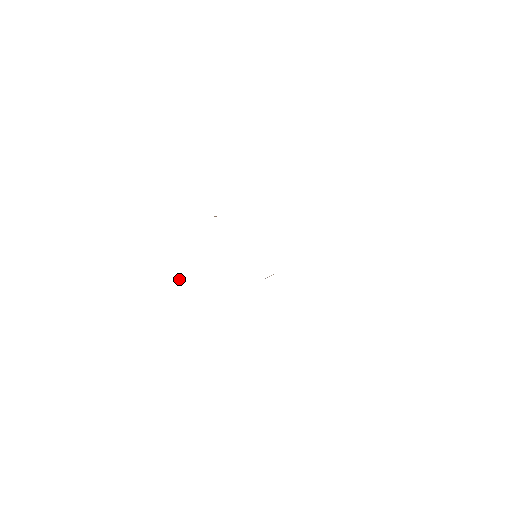
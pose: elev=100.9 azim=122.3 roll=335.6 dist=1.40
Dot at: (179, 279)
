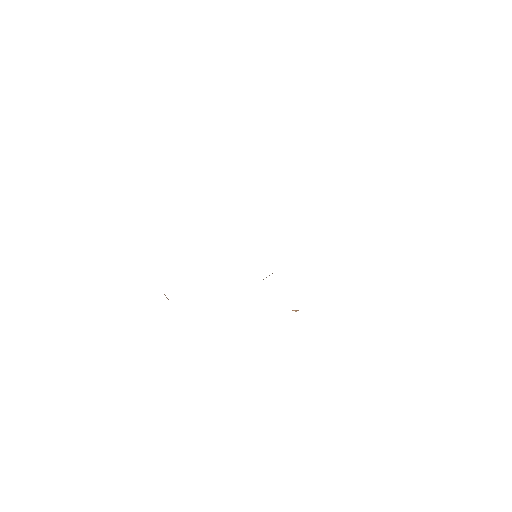
Dot at: occluded
